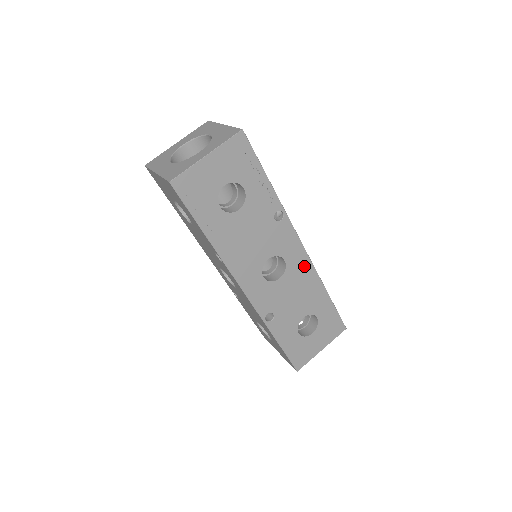
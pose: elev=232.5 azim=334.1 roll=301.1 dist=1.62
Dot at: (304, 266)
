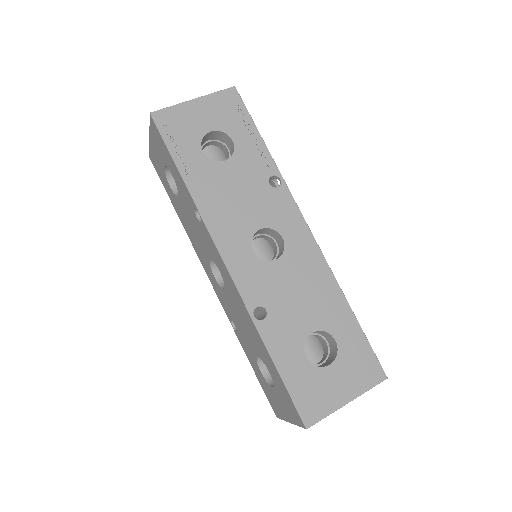
Dot at: (311, 254)
